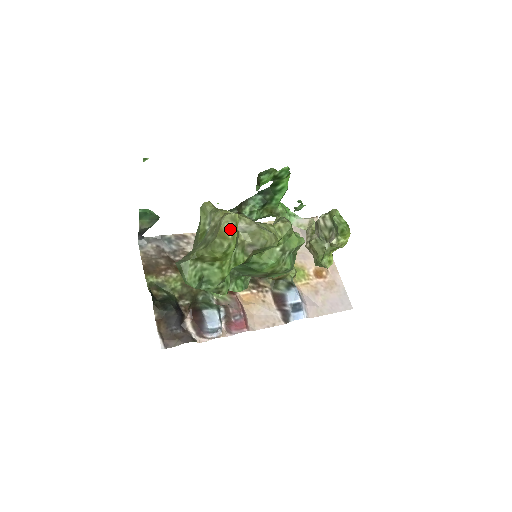
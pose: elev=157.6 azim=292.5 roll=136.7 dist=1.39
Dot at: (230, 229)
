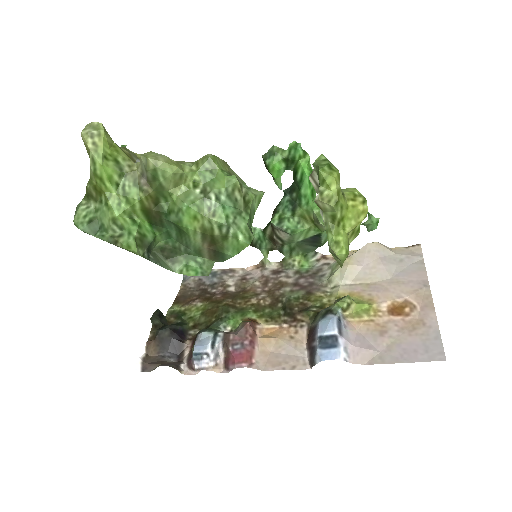
Dot at: (88, 137)
